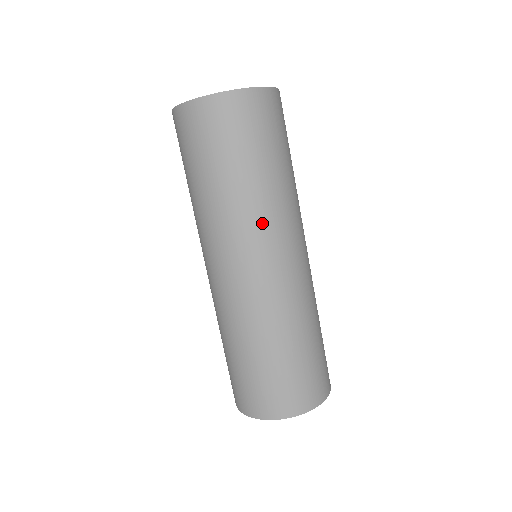
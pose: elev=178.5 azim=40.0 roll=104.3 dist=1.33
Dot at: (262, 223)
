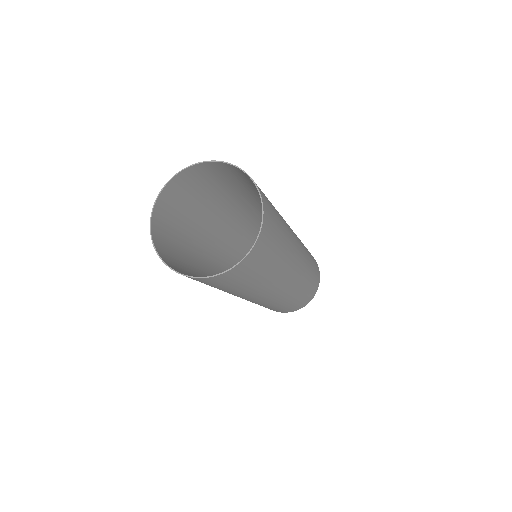
Dot at: (283, 275)
